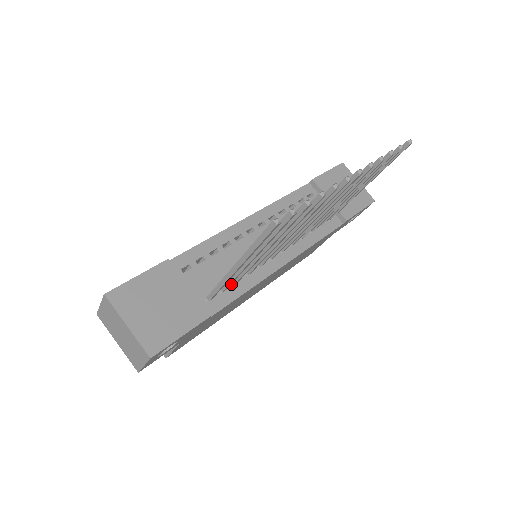
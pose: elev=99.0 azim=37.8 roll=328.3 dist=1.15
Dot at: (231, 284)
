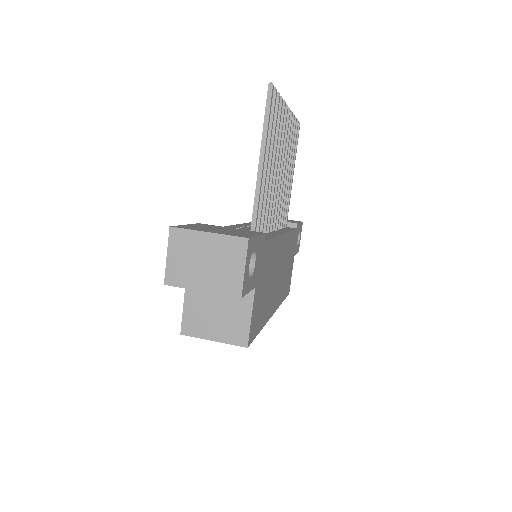
Dot at: occluded
